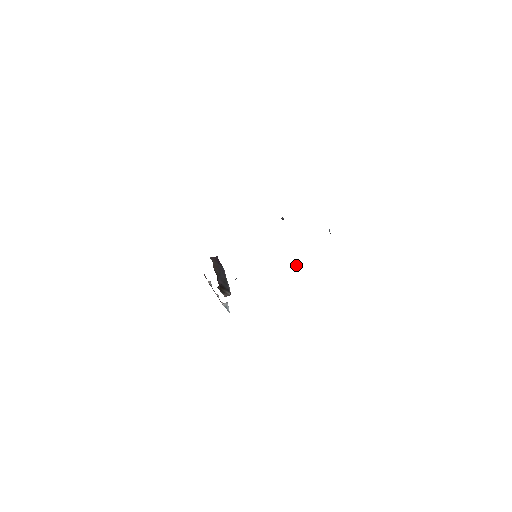
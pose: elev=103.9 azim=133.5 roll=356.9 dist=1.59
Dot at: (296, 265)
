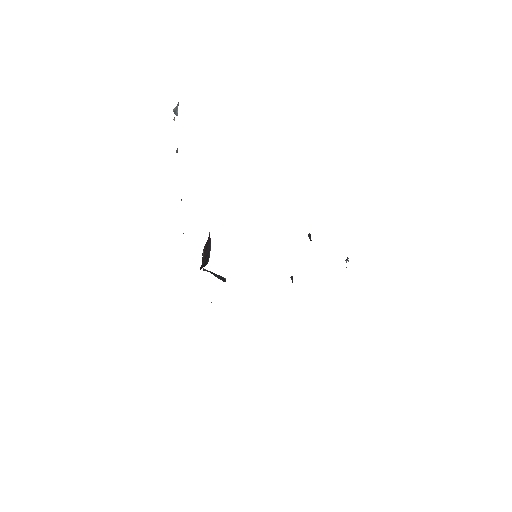
Dot at: occluded
